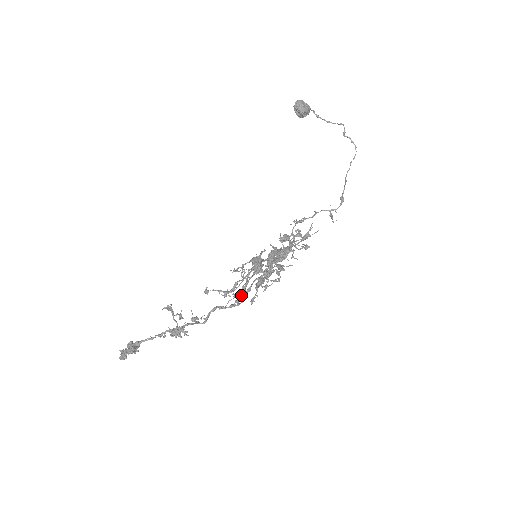
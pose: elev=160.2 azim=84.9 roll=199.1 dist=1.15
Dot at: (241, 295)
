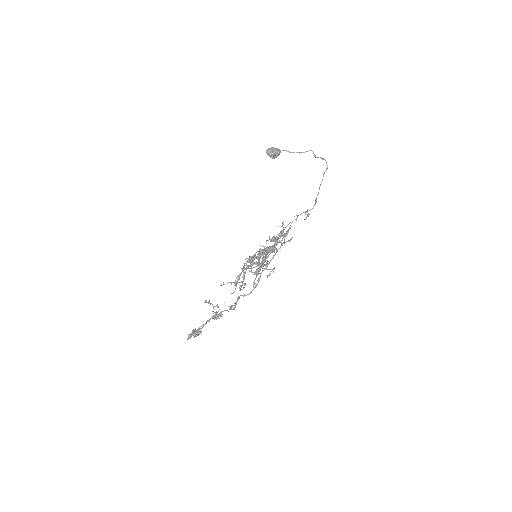
Dot at: (242, 281)
